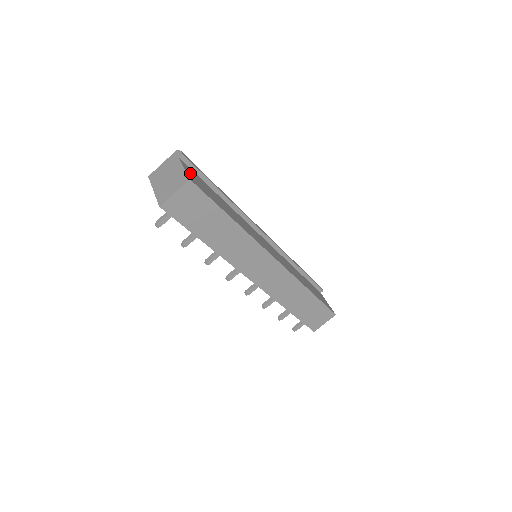
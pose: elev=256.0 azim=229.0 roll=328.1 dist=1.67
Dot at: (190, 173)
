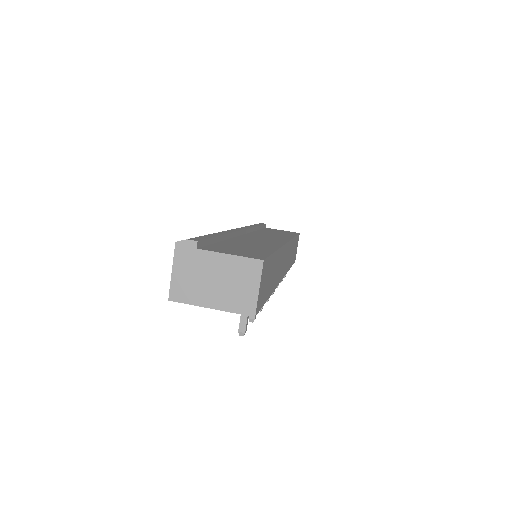
Dot at: (230, 252)
